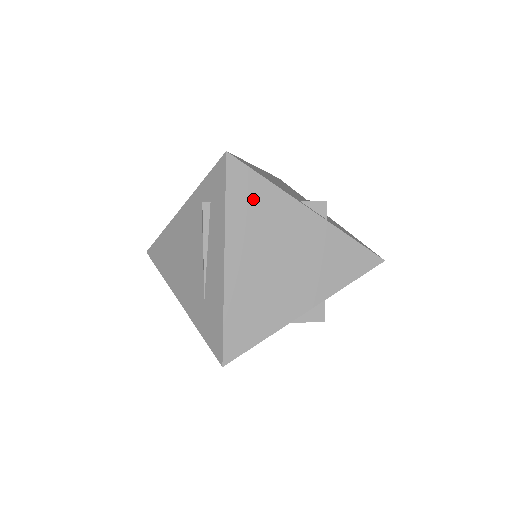
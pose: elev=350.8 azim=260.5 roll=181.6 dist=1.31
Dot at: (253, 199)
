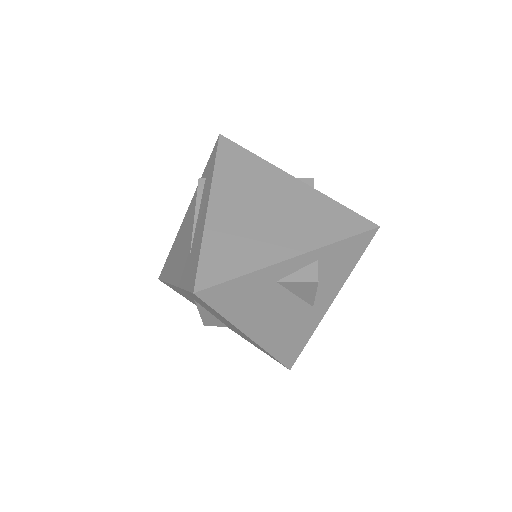
Dot at: (240, 165)
